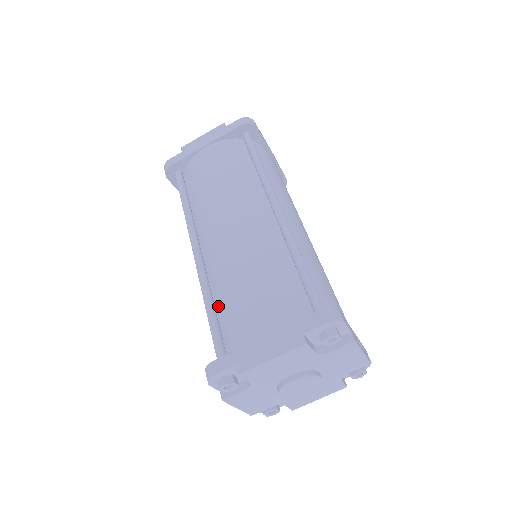
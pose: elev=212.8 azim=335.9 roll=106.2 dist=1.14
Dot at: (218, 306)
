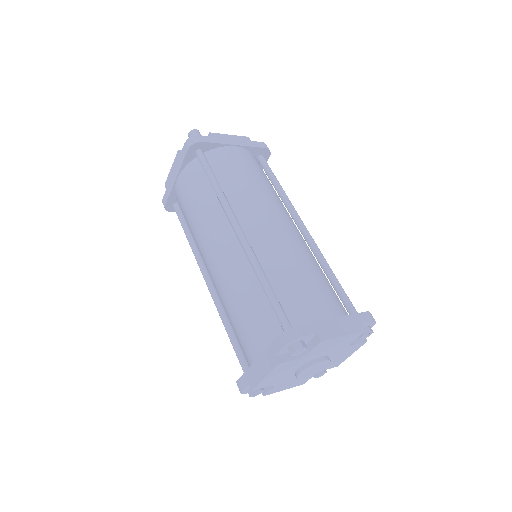
Dot at: (272, 283)
